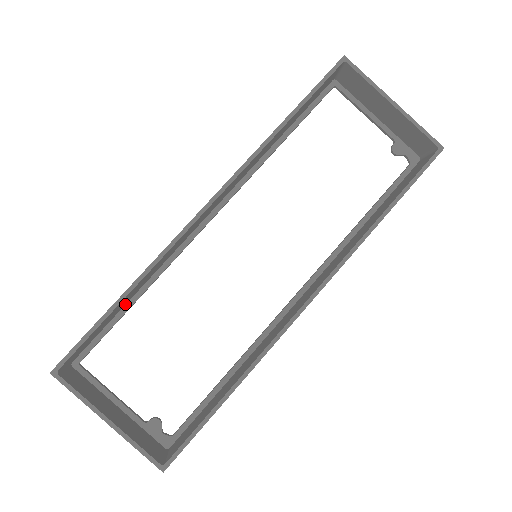
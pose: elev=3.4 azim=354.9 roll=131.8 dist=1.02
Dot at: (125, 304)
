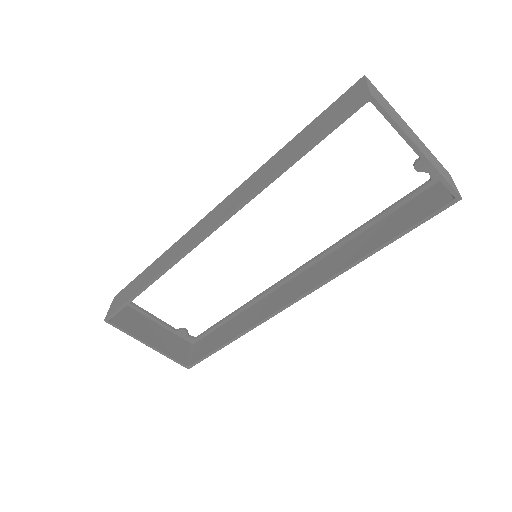
Dot at: occluded
